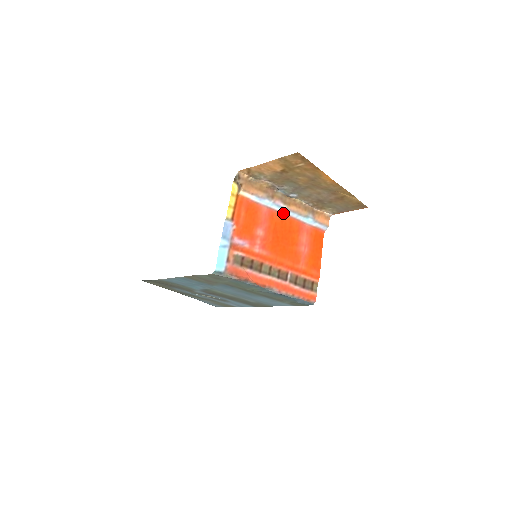
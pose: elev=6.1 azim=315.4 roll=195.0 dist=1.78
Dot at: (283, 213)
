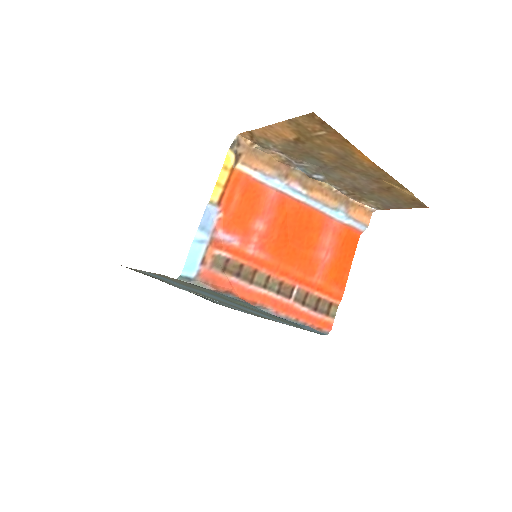
Dot at: (300, 201)
